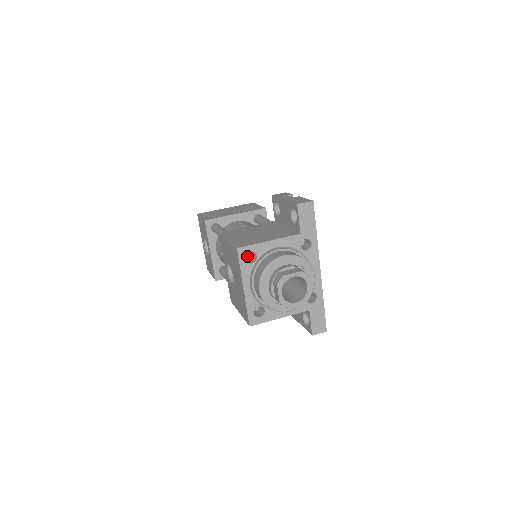
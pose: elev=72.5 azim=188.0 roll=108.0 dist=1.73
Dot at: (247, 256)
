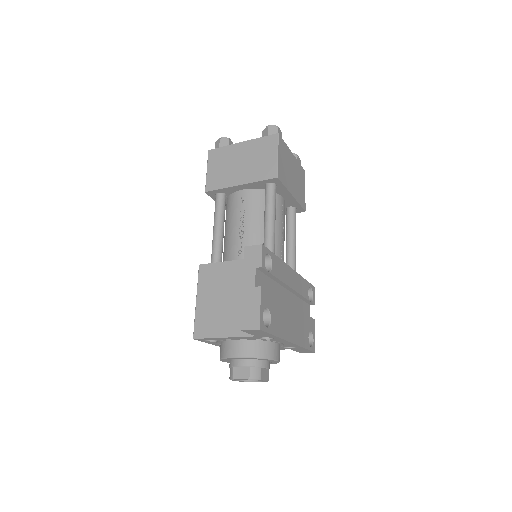
Dot at: occluded
